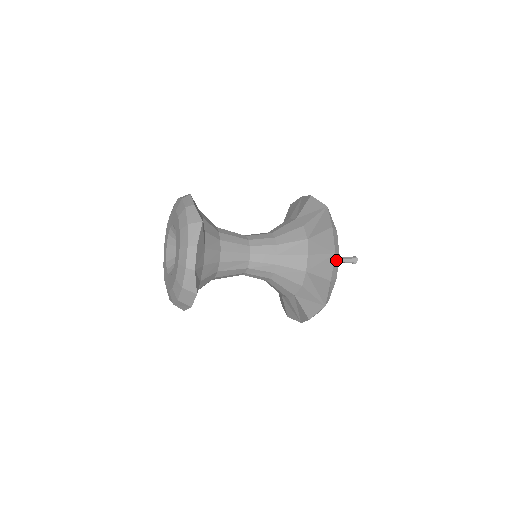
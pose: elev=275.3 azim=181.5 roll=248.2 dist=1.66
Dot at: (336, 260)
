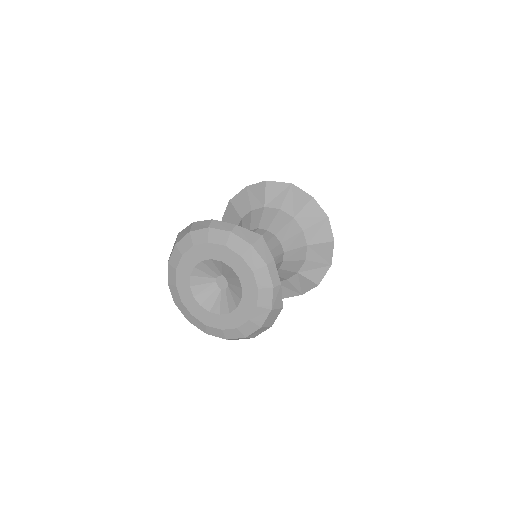
Dot at: (328, 223)
